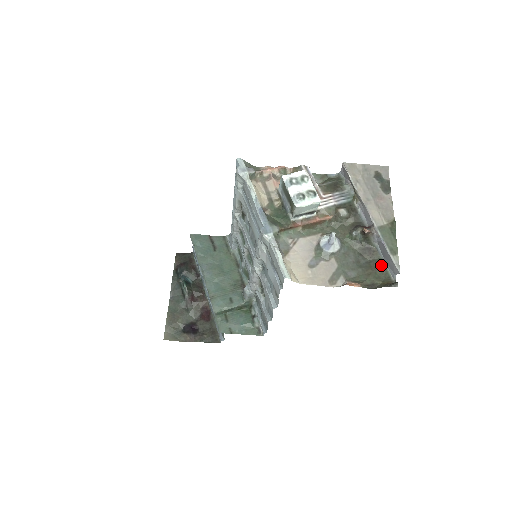
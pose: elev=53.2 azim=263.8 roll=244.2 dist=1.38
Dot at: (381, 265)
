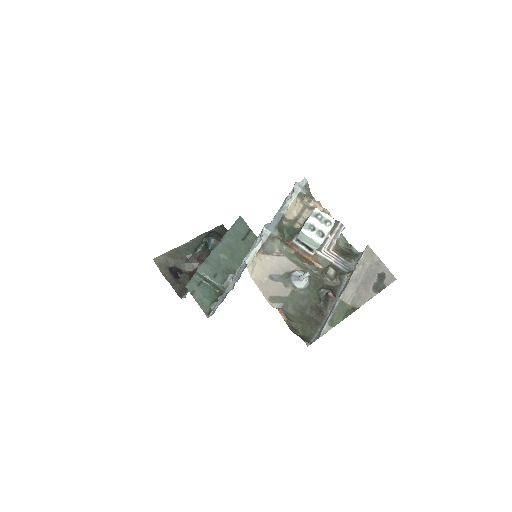
Dot at: (316, 327)
